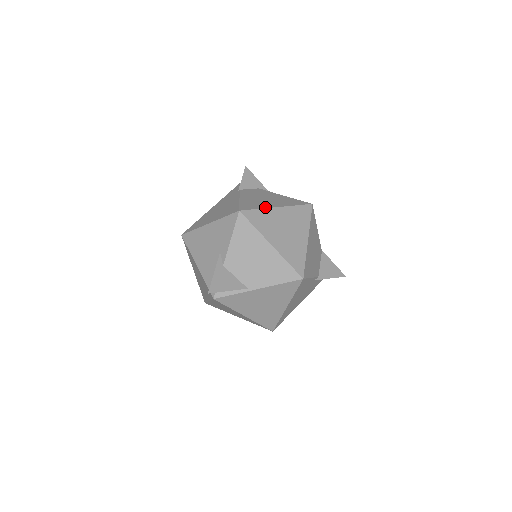
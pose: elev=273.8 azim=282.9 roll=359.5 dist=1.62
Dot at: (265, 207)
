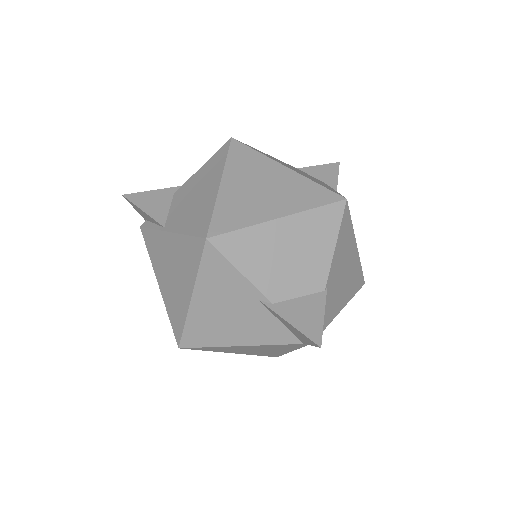
Dot at: occluded
